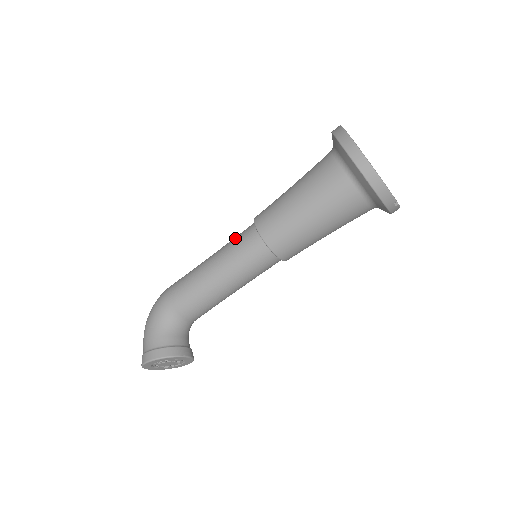
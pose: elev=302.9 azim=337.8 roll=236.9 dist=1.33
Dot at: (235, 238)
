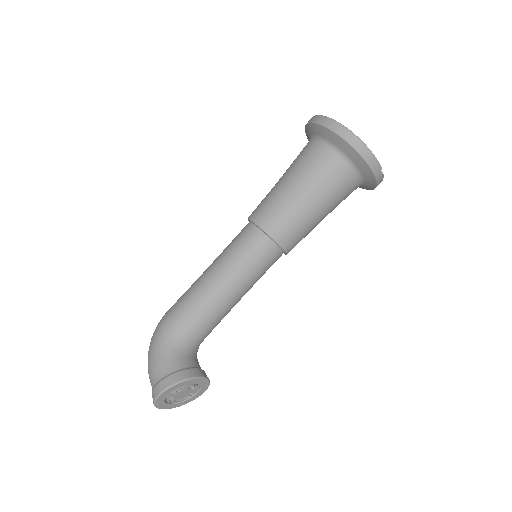
Dot at: (232, 241)
